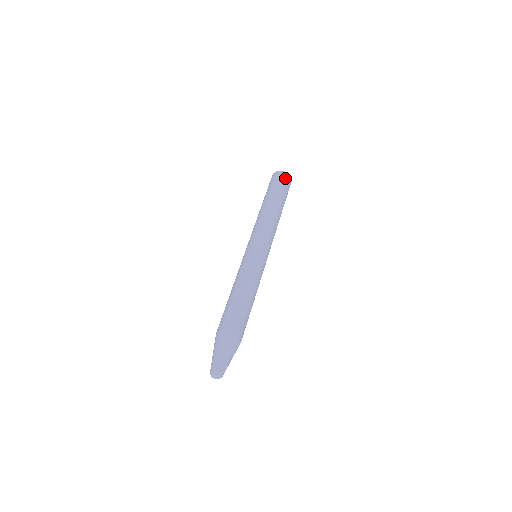
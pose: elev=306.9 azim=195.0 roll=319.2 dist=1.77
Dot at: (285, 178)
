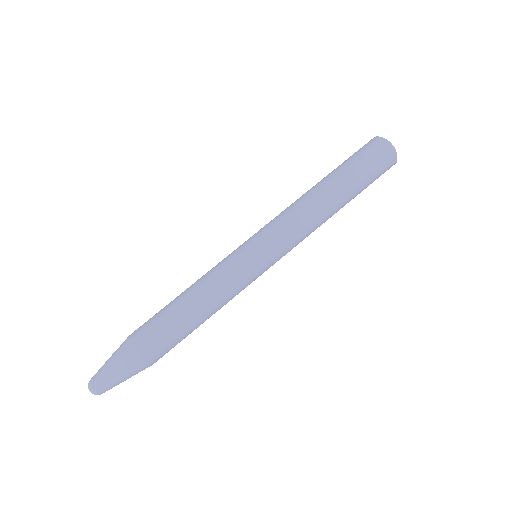
Dot at: (388, 168)
